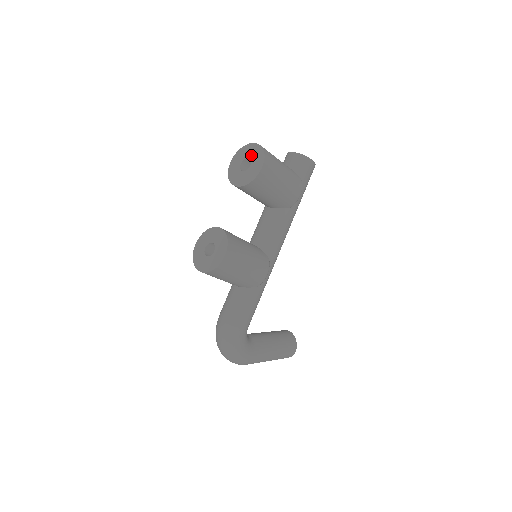
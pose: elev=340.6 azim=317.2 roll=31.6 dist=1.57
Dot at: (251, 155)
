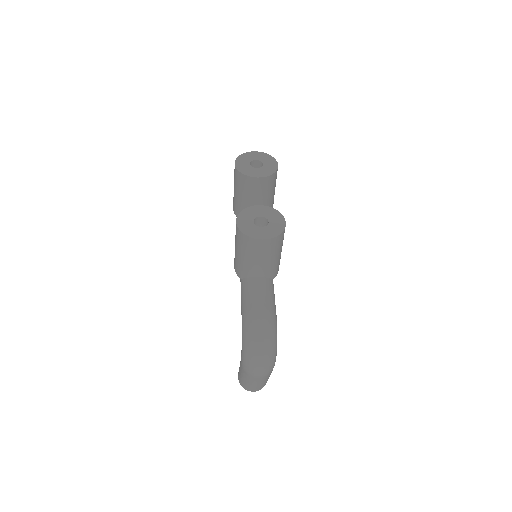
Dot at: (258, 158)
